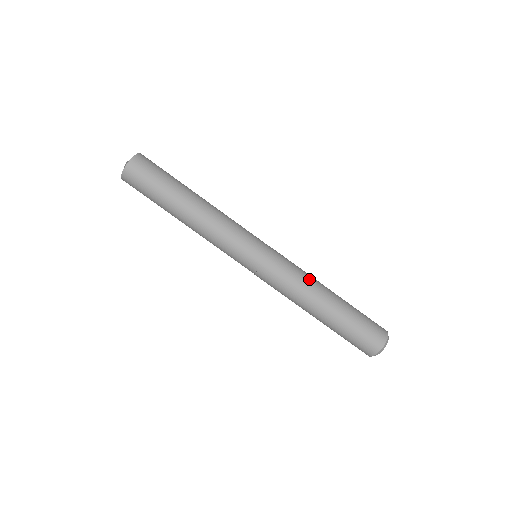
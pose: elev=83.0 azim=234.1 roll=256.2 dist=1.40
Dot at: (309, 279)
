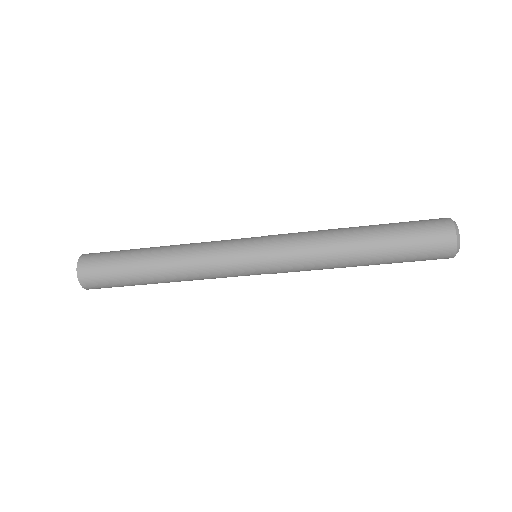
Dot at: (324, 265)
